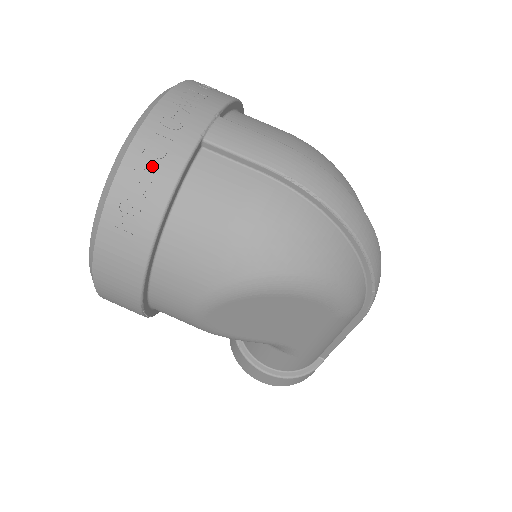
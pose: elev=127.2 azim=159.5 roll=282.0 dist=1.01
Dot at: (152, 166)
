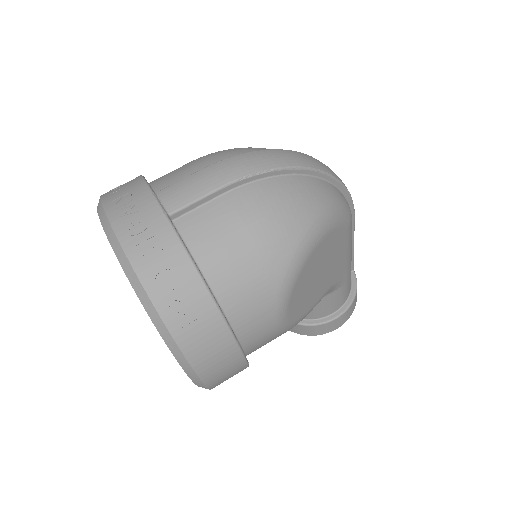
Dot at: (163, 264)
